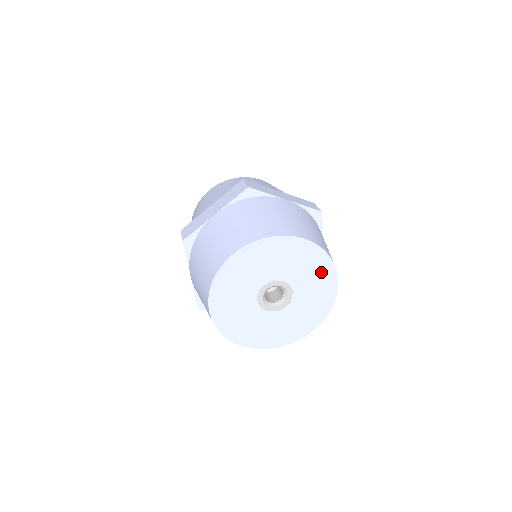
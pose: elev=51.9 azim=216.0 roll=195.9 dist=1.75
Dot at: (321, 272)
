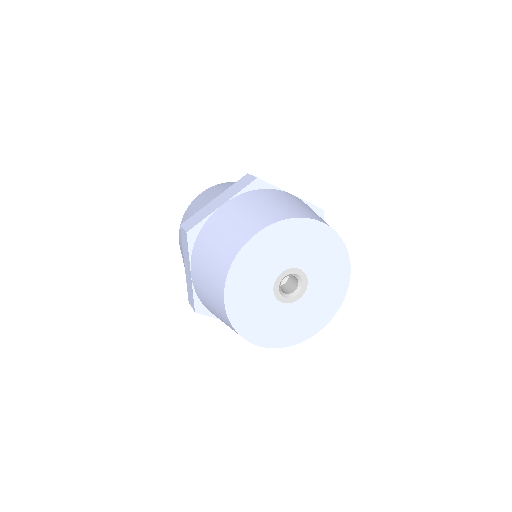
Dot at: (336, 261)
